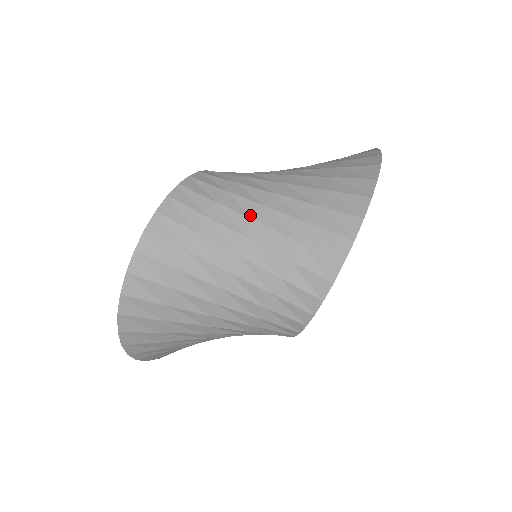
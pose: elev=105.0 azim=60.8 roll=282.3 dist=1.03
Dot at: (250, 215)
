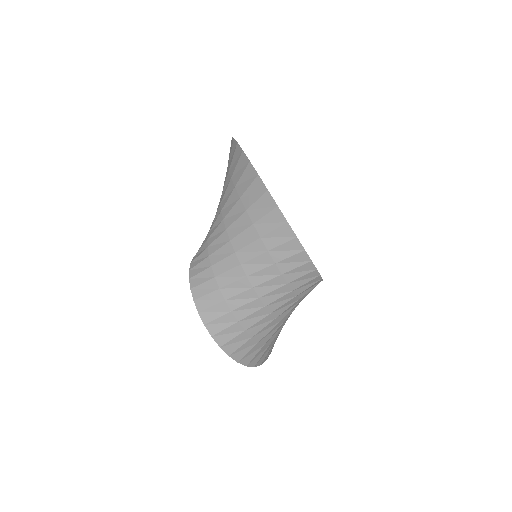
Dot at: (240, 277)
